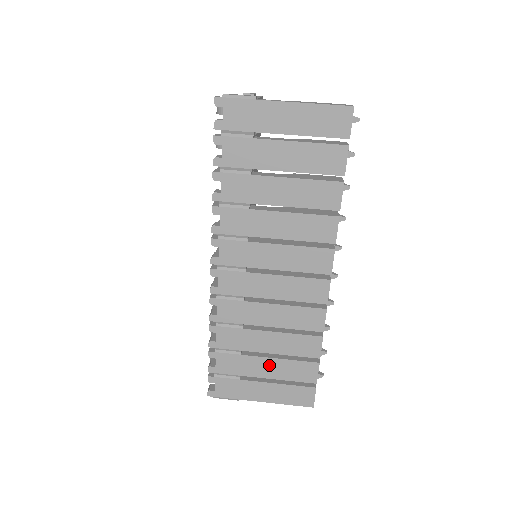
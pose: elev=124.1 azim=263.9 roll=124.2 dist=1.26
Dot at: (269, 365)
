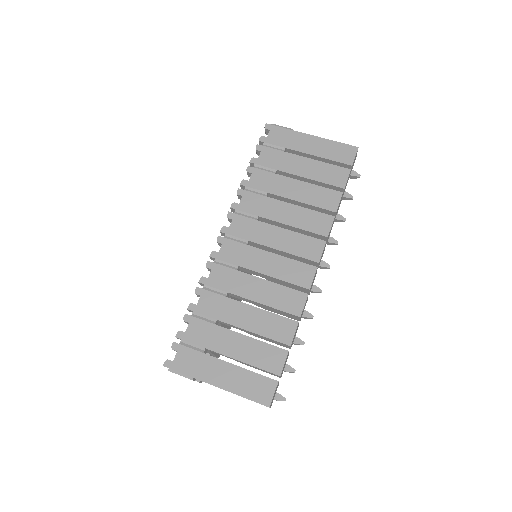
Dot at: (238, 342)
